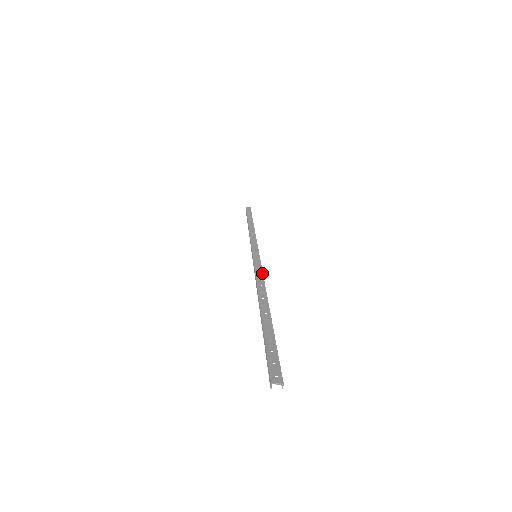
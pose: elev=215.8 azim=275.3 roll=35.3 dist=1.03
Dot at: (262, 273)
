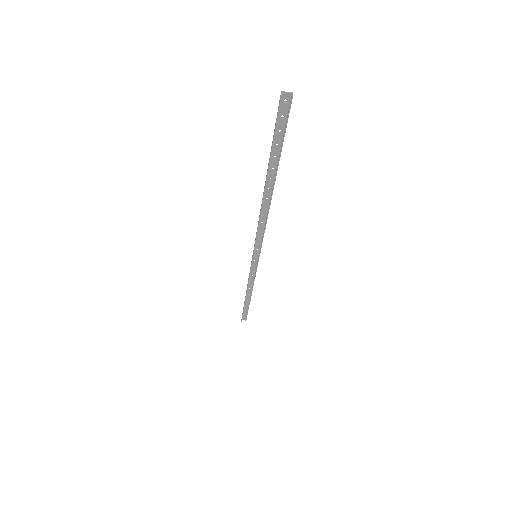
Dot at: (264, 230)
